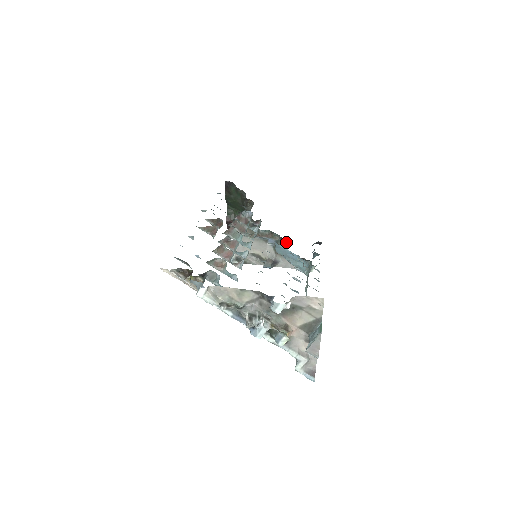
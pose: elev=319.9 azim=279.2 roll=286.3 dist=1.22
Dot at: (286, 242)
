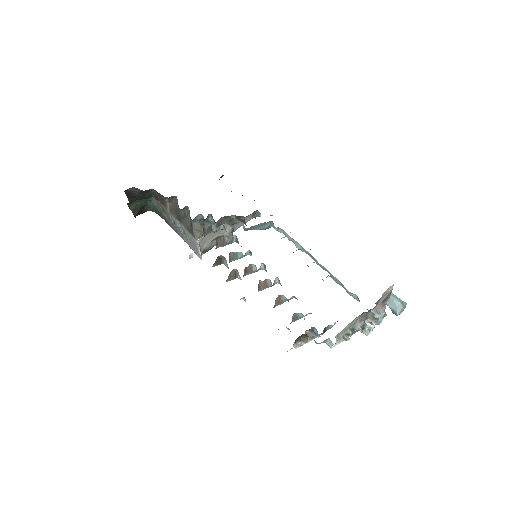
Dot at: (242, 216)
